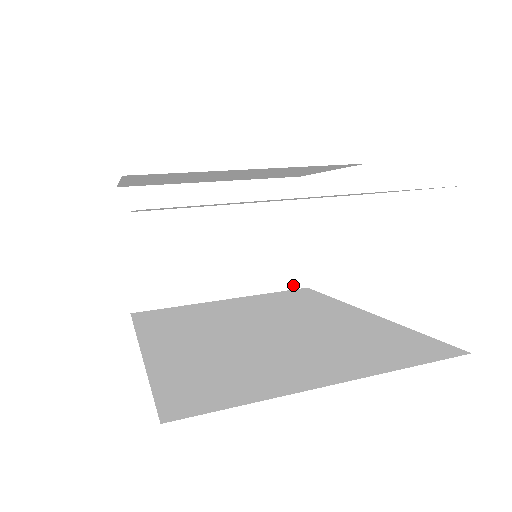
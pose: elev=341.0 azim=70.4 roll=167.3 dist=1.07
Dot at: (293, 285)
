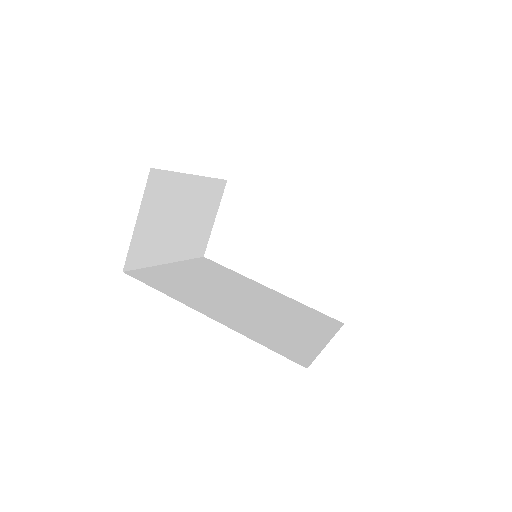
Dot at: (199, 255)
